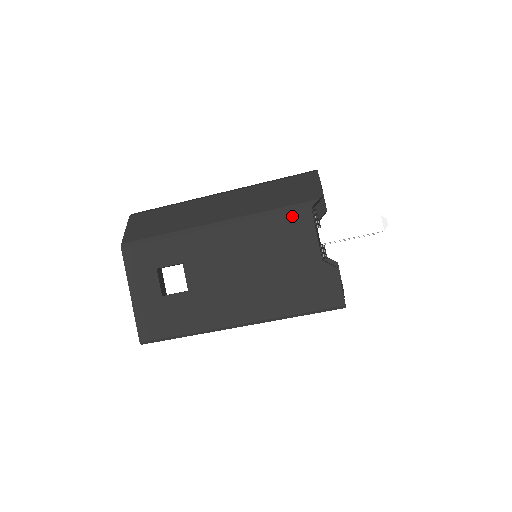
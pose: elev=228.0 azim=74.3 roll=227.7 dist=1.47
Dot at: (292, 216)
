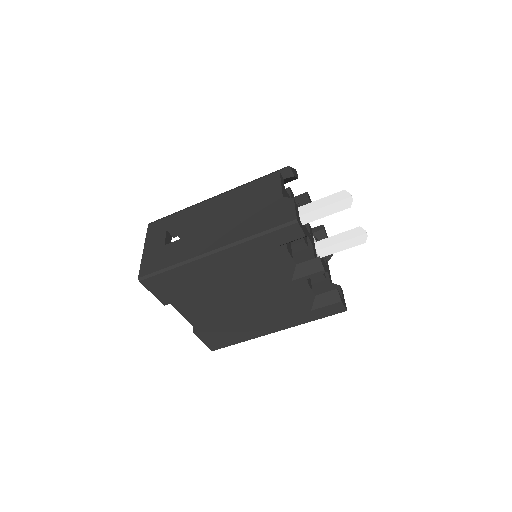
Dot at: (266, 179)
